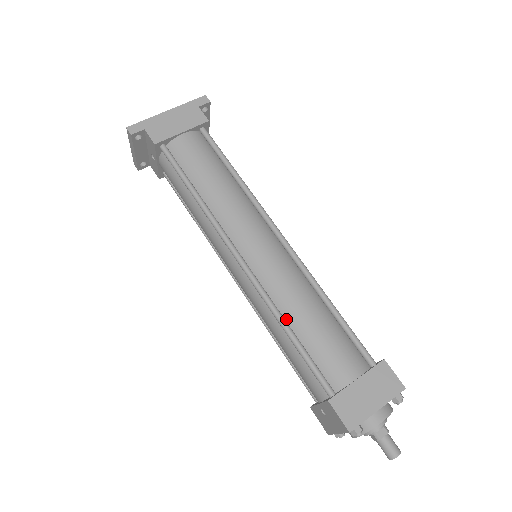
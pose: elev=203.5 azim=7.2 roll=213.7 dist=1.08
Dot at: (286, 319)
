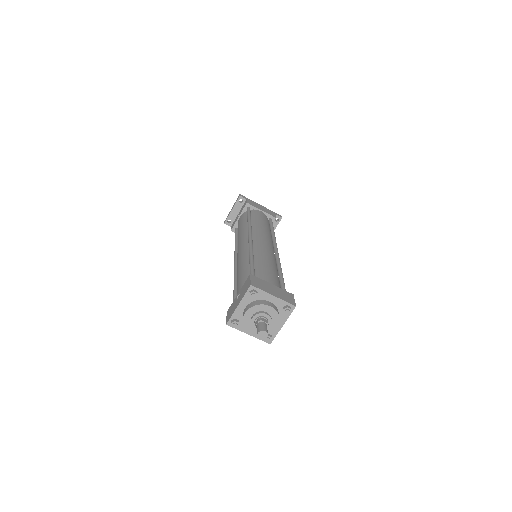
Dot at: (254, 258)
